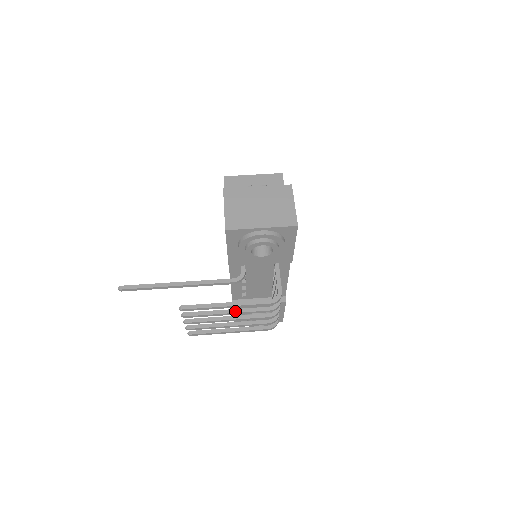
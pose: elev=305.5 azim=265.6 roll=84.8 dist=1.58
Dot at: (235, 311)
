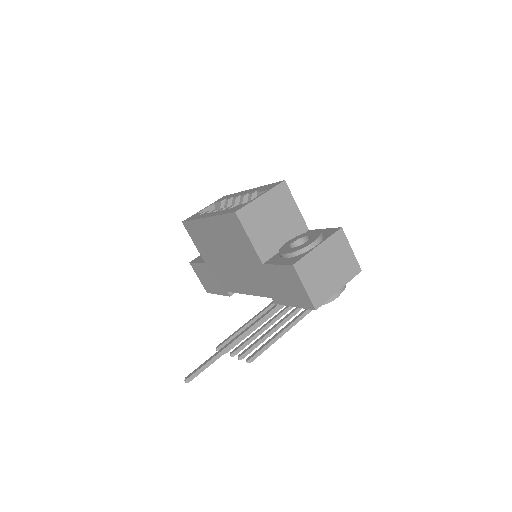
Dot at: (278, 328)
